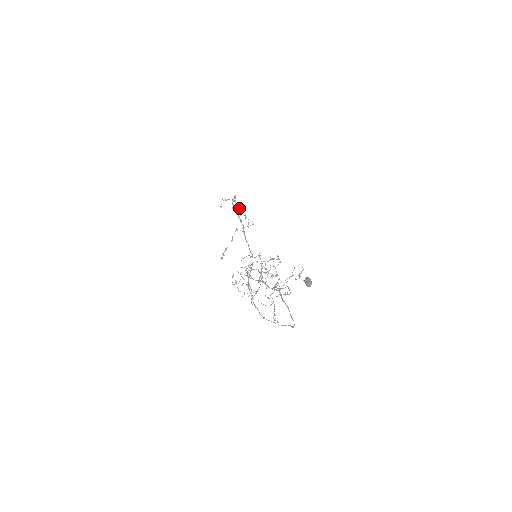
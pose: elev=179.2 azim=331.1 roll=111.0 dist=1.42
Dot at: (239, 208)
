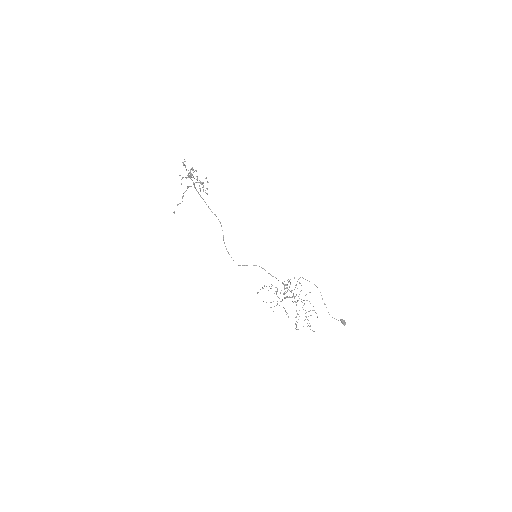
Dot at: occluded
